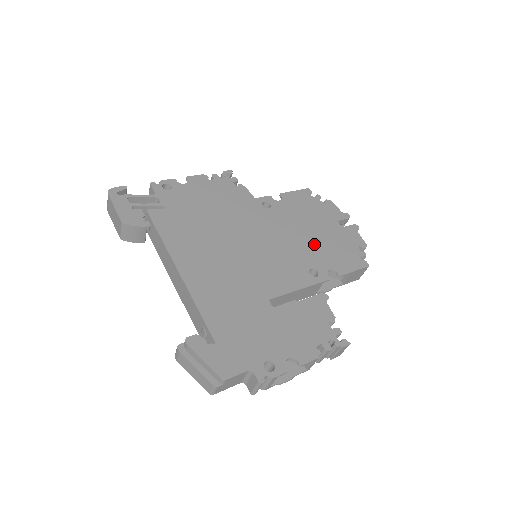
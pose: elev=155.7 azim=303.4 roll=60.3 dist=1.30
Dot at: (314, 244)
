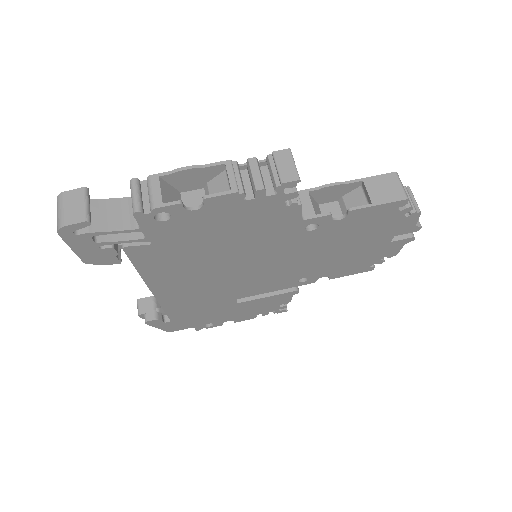
Dot at: (332, 260)
